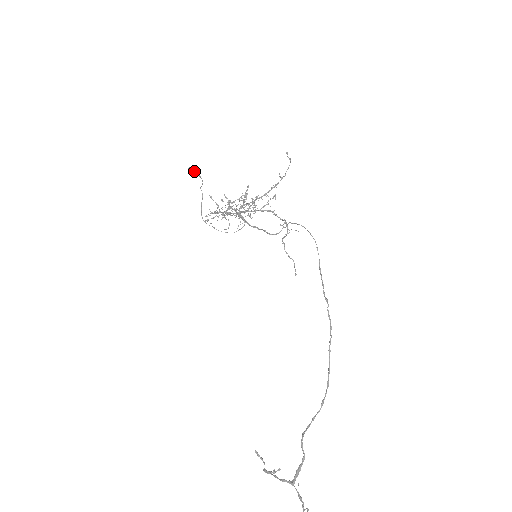
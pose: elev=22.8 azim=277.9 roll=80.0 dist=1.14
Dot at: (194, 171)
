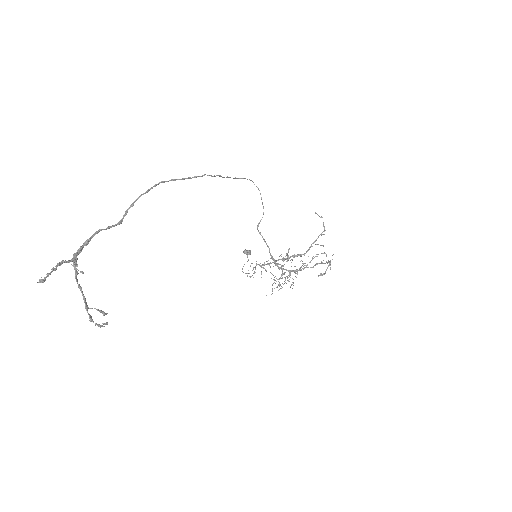
Dot at: (245, 251)
